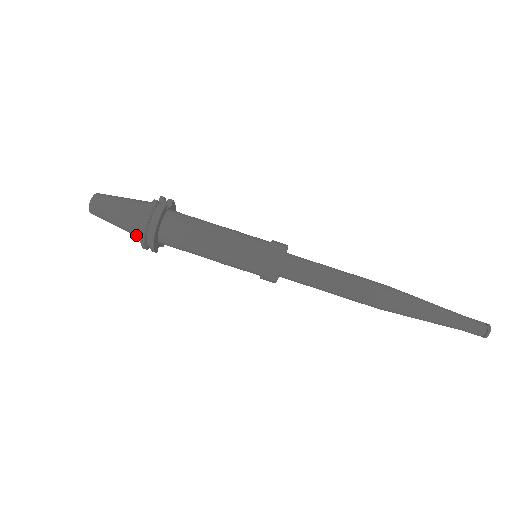
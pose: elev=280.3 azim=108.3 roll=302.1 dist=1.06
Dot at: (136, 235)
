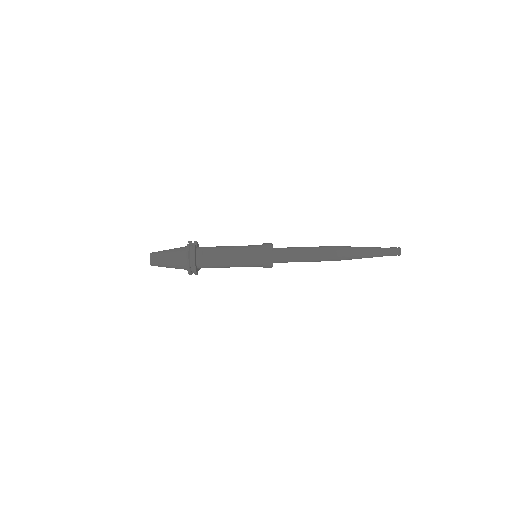
Dot at: occluded
